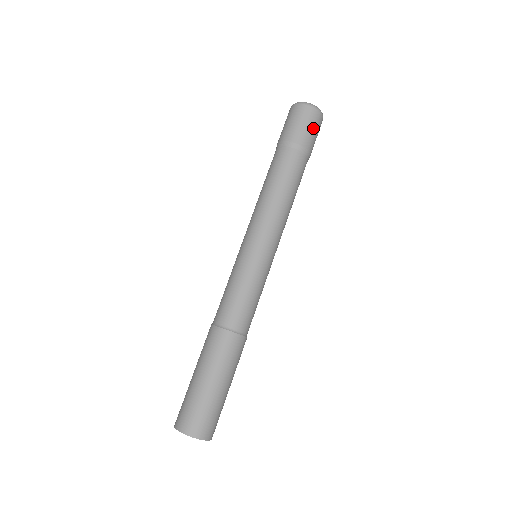
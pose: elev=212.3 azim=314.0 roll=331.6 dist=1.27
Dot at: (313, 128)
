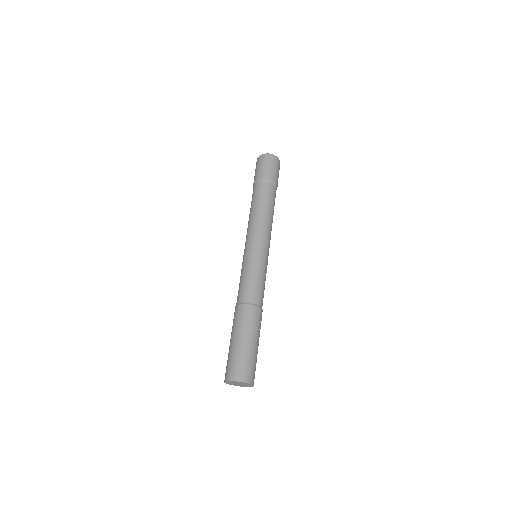
Dot at: (269, 166)
